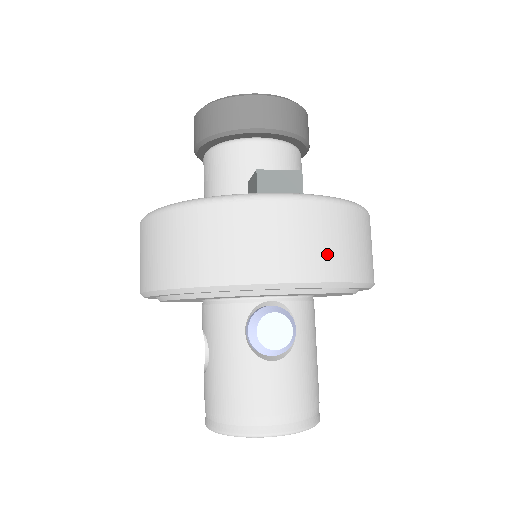
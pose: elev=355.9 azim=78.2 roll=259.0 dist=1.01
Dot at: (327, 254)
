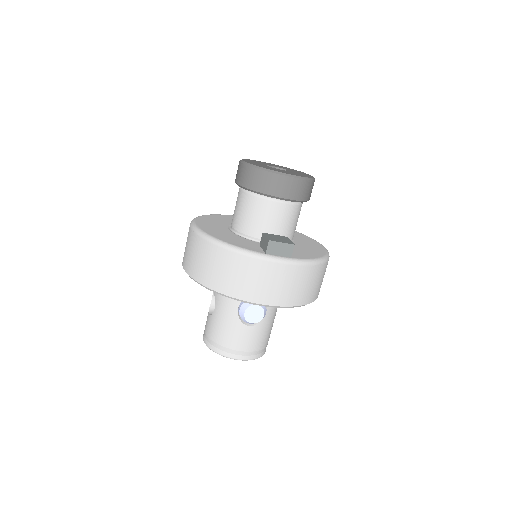
Dot at: (293, 292)
